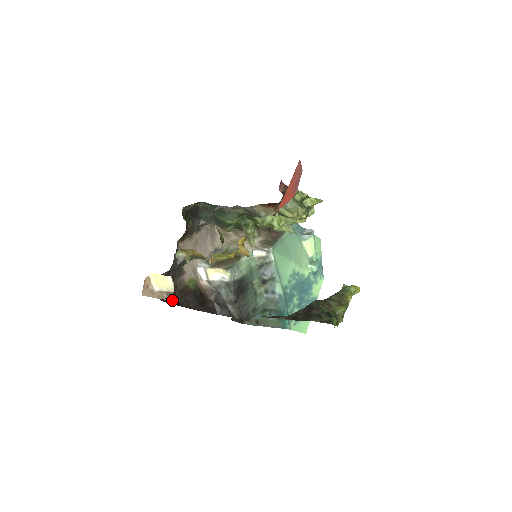
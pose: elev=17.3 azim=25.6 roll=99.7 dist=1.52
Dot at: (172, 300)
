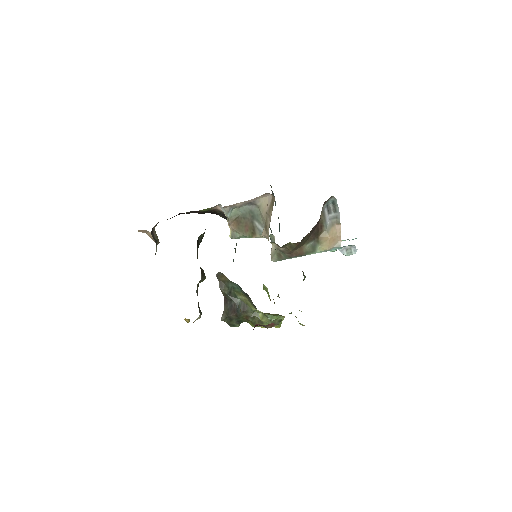
Dot at: (157, 244)
